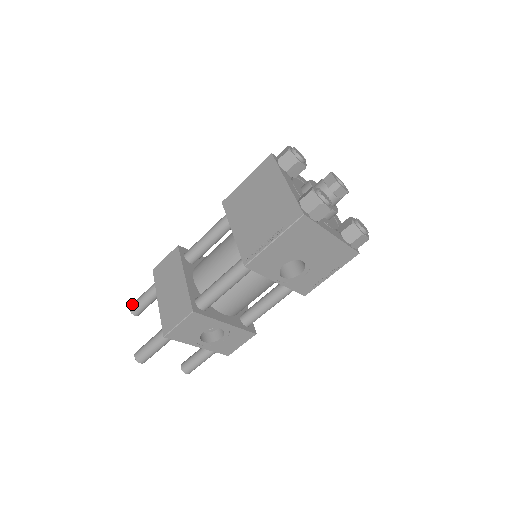
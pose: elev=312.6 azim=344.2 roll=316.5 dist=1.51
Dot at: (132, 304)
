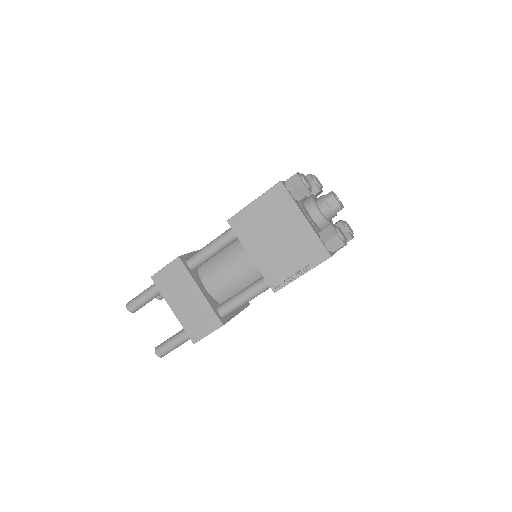
Dot at: (130, 305)
